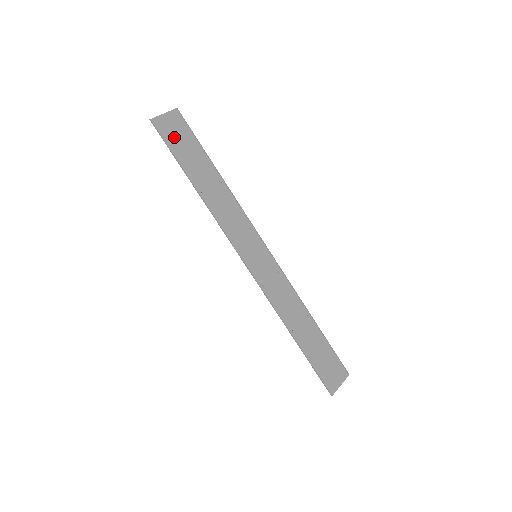
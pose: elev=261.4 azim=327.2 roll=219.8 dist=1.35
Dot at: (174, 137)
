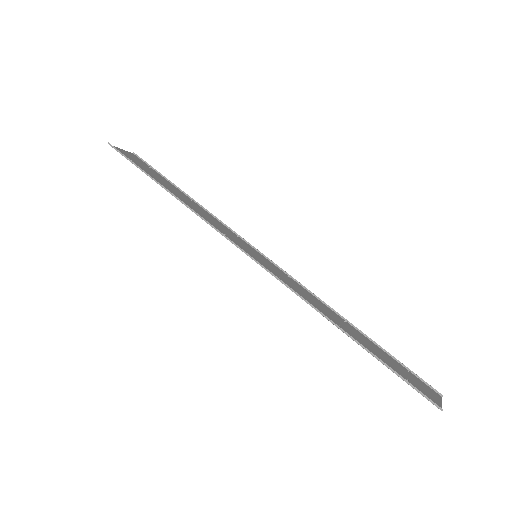
Dot at: (135, 162)
